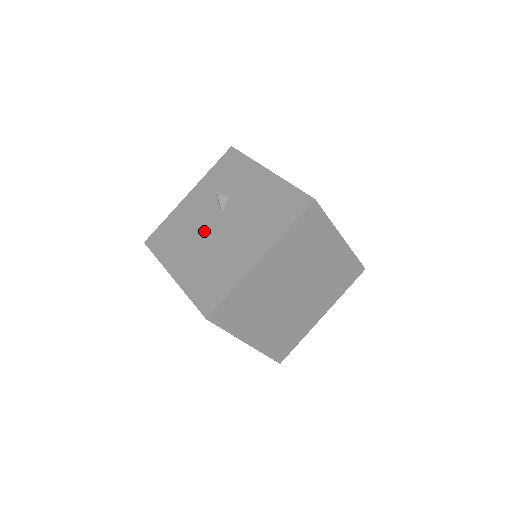
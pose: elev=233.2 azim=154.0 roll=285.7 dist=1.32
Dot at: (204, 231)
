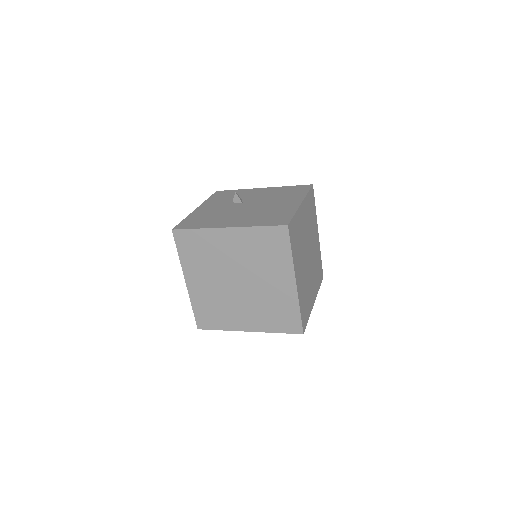
Dot at: (235, 210)
